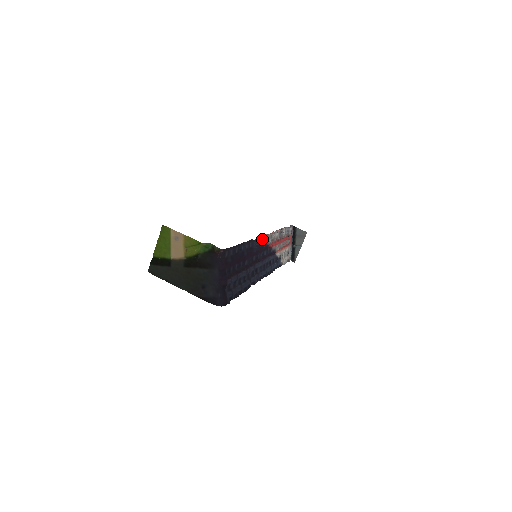
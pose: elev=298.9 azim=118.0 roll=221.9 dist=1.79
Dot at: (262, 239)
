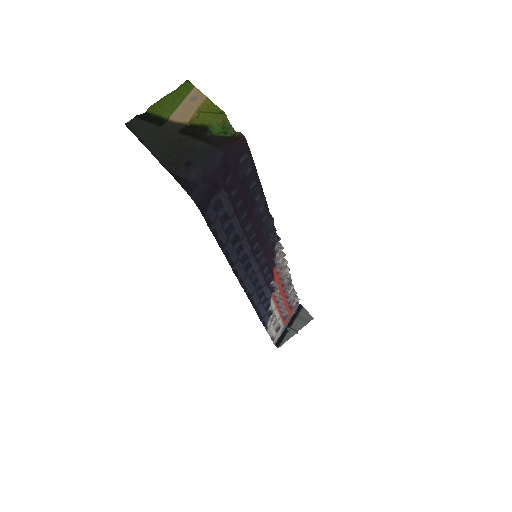
Dot at: (276, 239)
